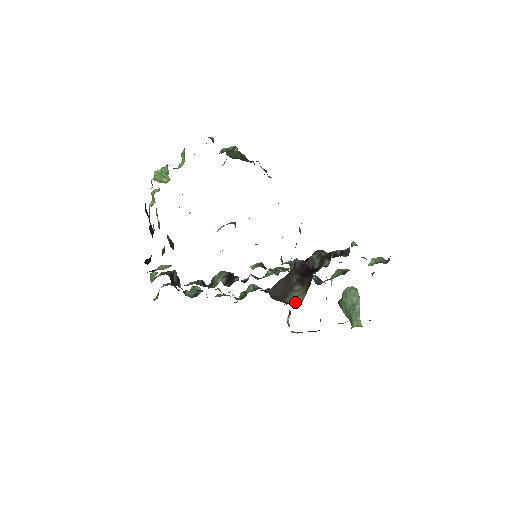
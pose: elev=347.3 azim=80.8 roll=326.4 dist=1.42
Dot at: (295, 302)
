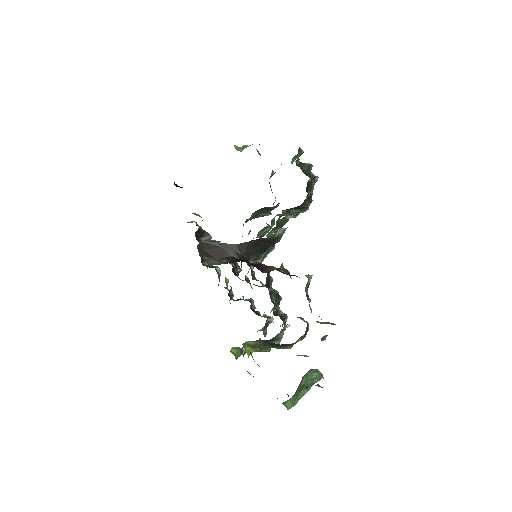
Dot at: (207, 262)
